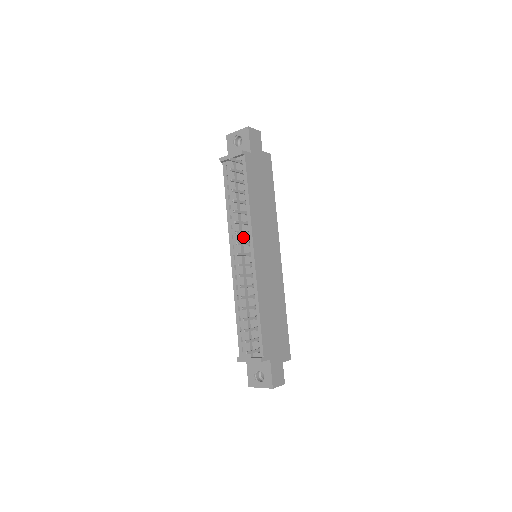
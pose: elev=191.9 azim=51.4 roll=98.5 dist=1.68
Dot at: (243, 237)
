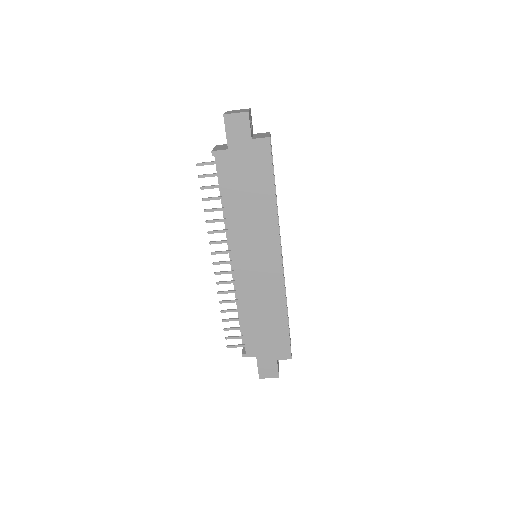
Dot at: occluded
